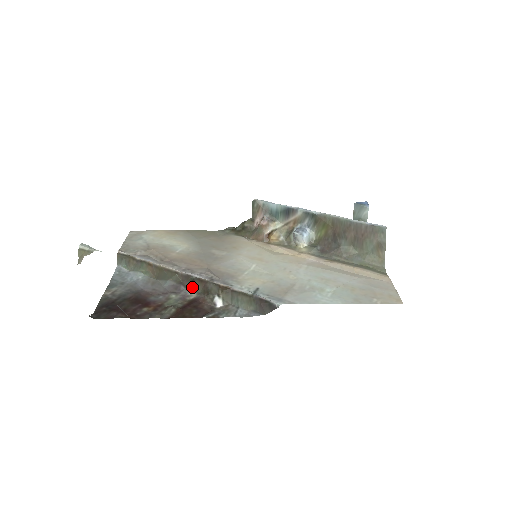
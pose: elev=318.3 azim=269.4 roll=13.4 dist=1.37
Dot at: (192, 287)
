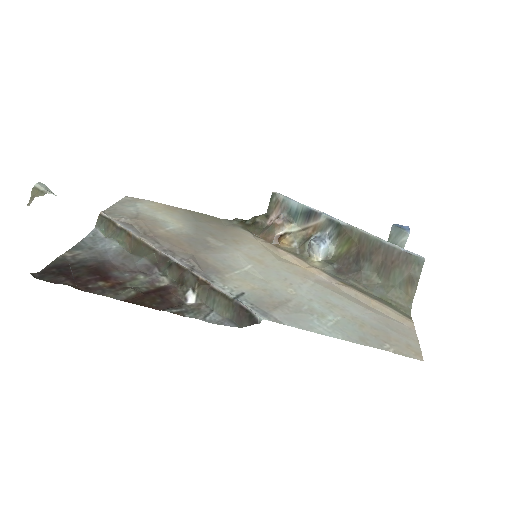
Dot at: (167, 272)
